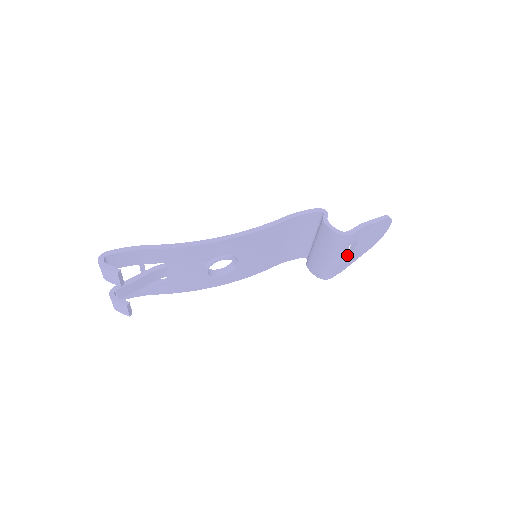
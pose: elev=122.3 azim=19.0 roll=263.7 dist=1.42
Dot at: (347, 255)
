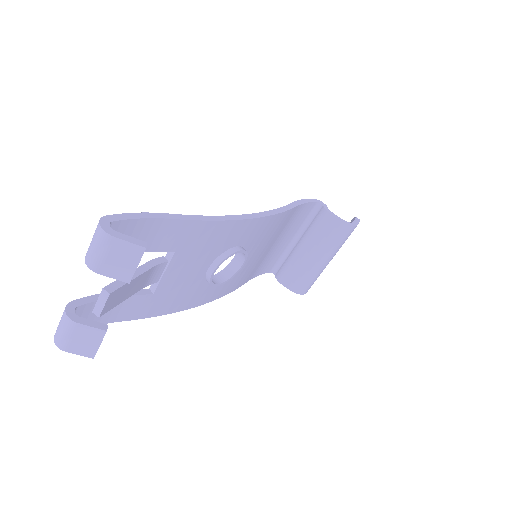
Dot at: occluded
